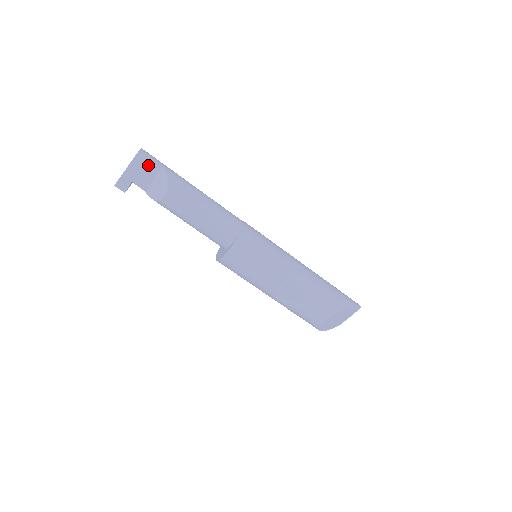
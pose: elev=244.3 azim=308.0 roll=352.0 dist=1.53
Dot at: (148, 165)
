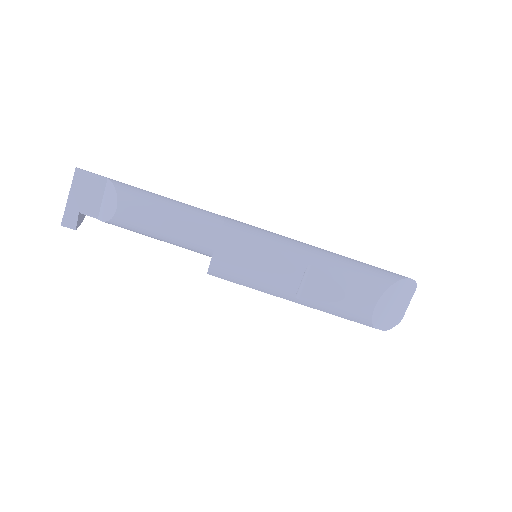
Dot at: (91, 184)
